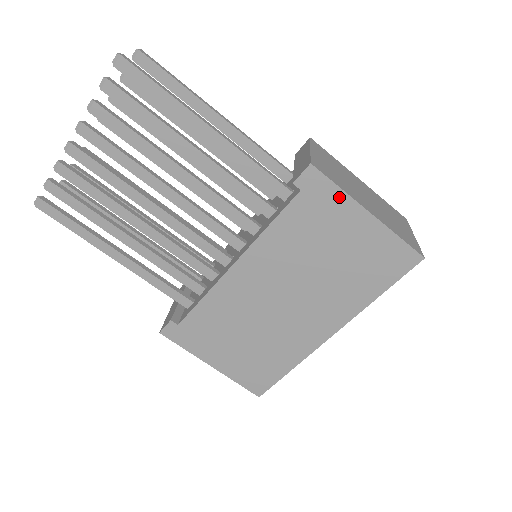
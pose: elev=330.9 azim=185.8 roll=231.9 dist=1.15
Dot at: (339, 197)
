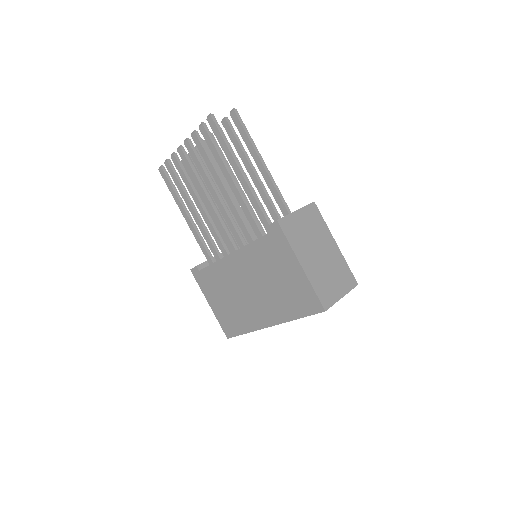
Dot at: (287, 247)
